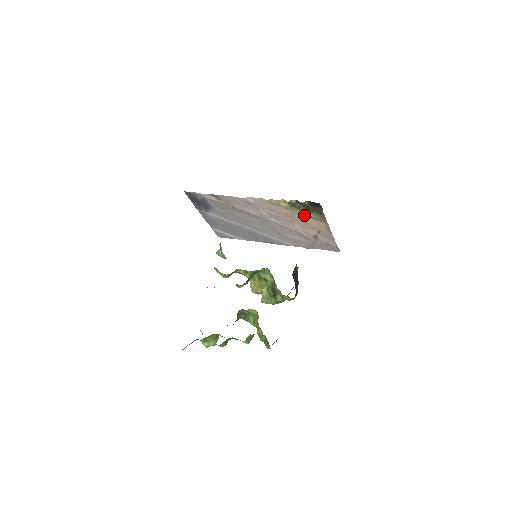
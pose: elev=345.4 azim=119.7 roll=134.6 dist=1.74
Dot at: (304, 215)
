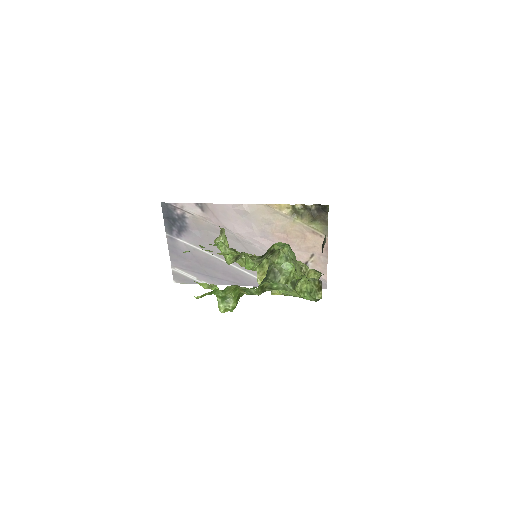
Dot at: (304, 227)
